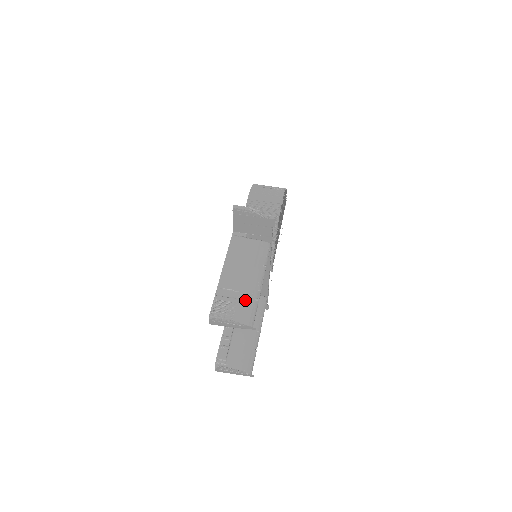
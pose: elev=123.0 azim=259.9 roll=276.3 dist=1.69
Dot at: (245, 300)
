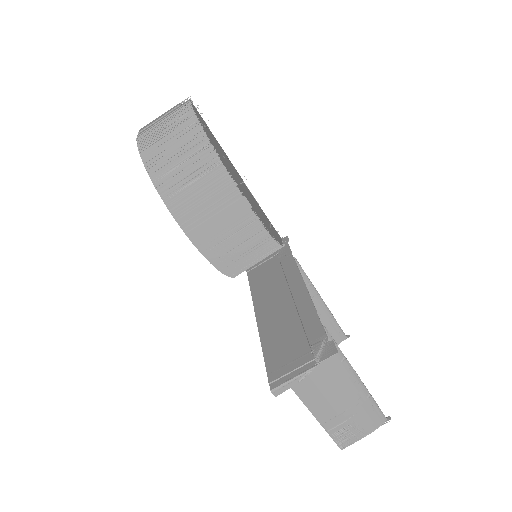
Dot at: (360, 411)
